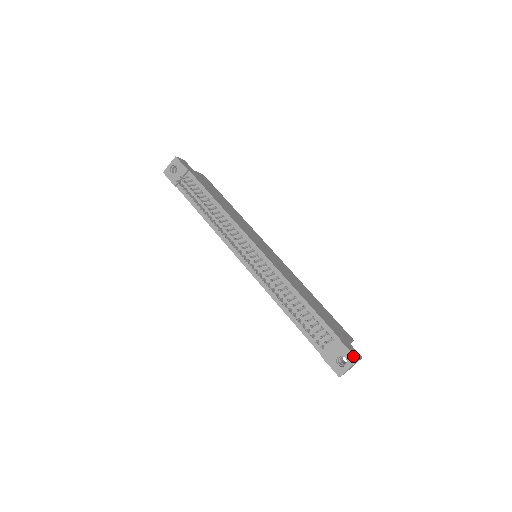
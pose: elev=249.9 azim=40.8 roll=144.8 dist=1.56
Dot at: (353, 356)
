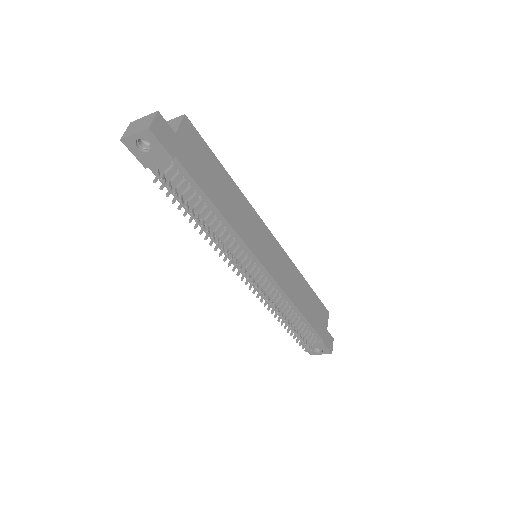
Dot at: (329, 352)
